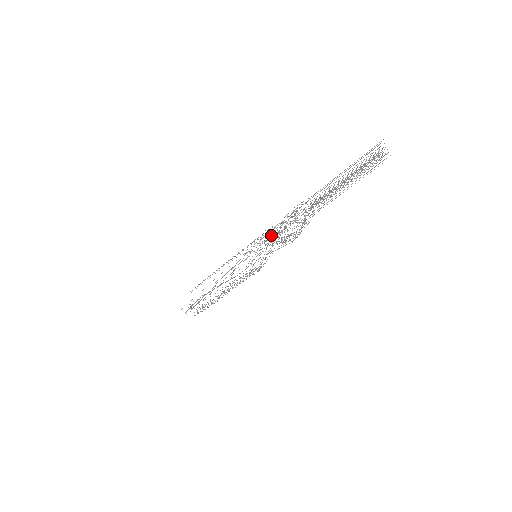
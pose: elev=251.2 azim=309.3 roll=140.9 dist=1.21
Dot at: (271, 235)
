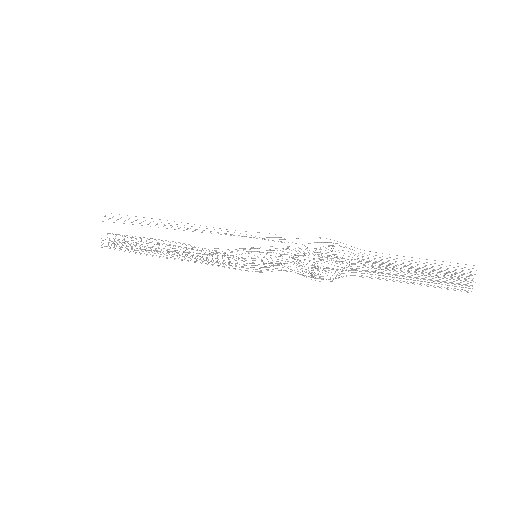
Dot at: occluded
